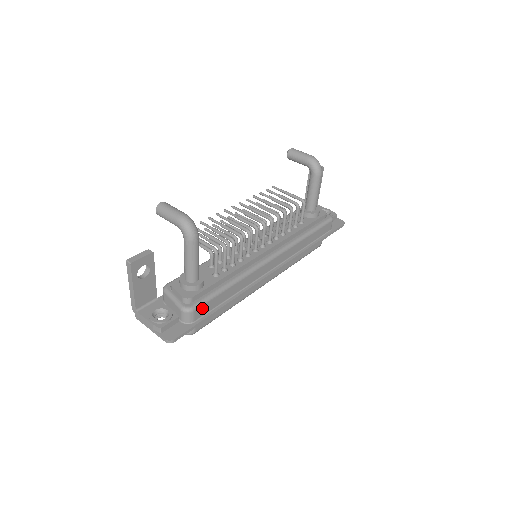
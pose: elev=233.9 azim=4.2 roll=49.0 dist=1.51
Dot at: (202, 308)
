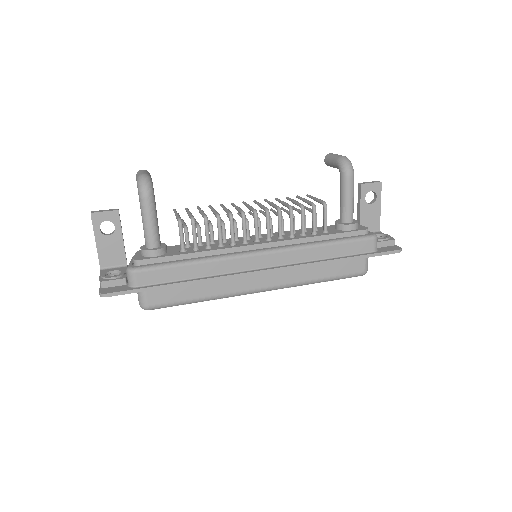
Dot at: (148, 274)
